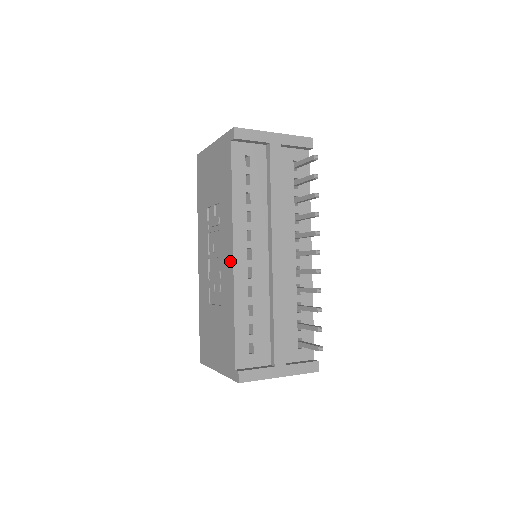
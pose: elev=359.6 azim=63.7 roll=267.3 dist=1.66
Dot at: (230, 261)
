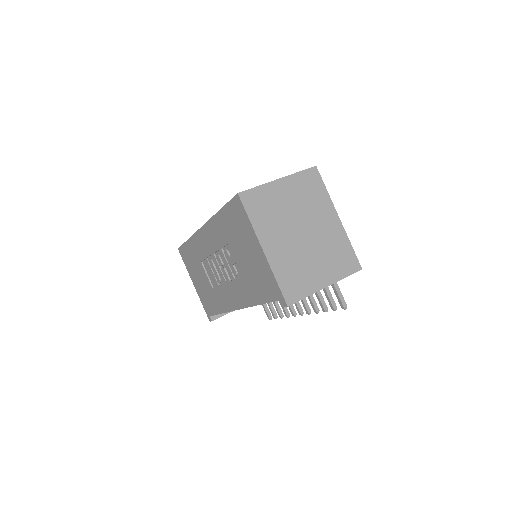
Dot at: (233, 305)
